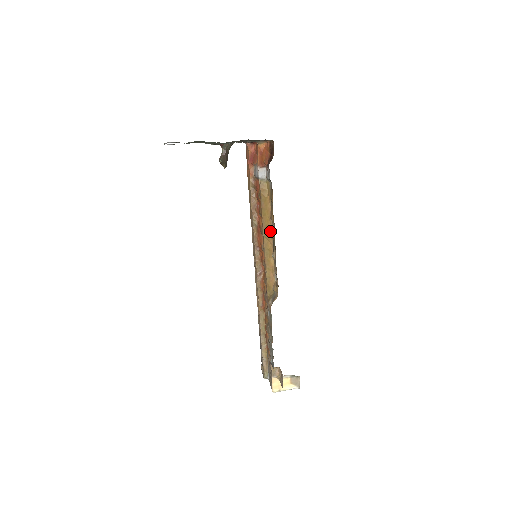
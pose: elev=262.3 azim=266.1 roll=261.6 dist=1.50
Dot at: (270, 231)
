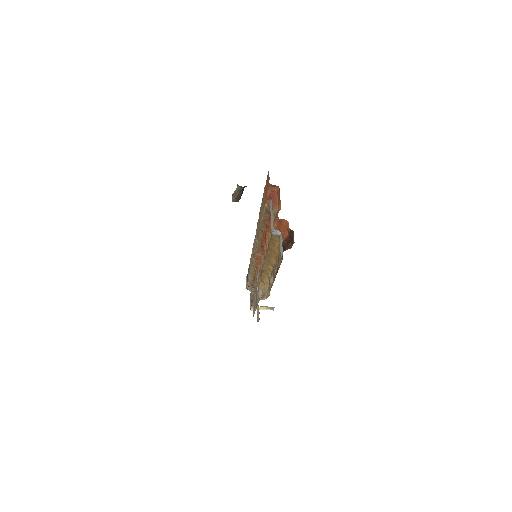
Dot at: (273, 262)
